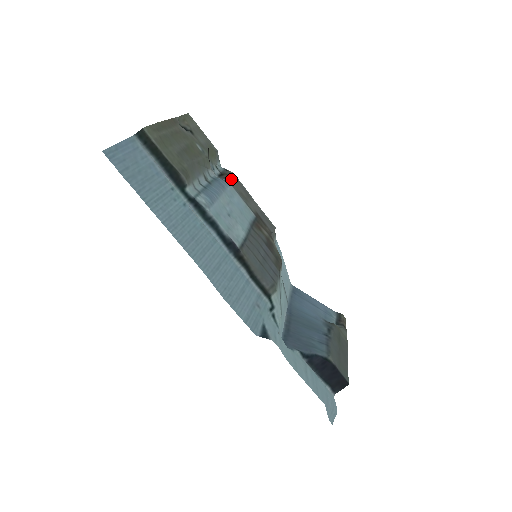
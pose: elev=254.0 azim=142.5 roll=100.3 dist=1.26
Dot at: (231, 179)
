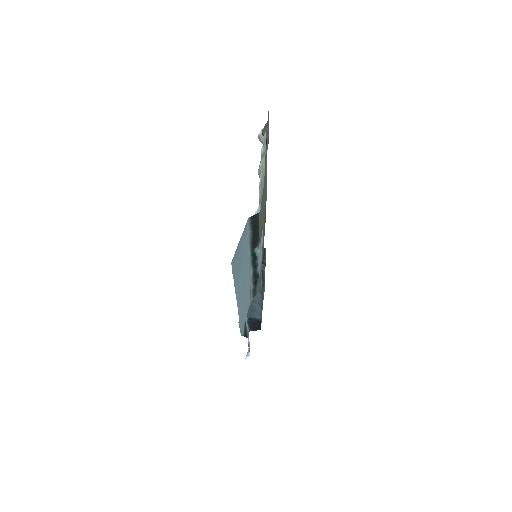
Dot at: occluded
